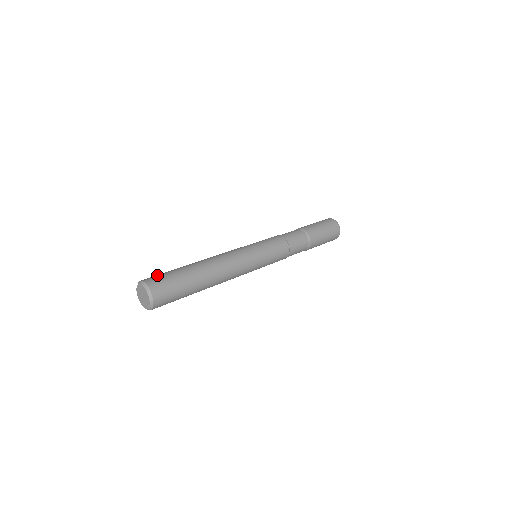
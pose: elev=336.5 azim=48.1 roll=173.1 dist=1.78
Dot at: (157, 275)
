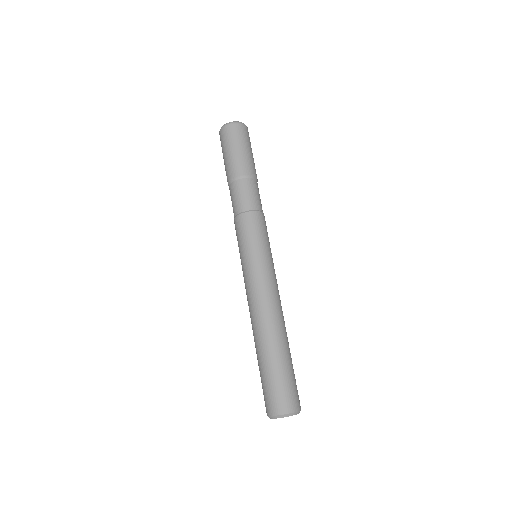
Dot at: (284, 393)
